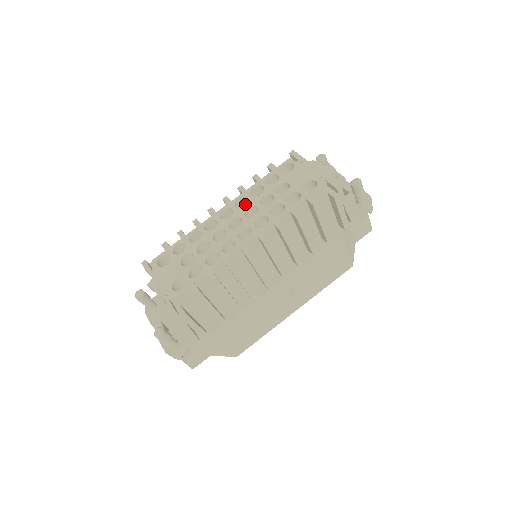
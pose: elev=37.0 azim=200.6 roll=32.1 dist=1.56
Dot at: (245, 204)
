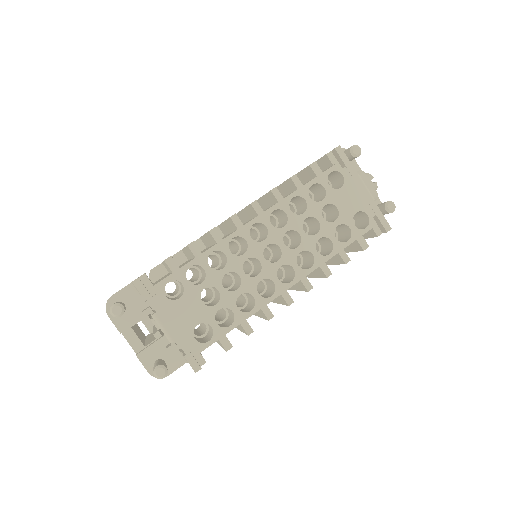
Dot at: (273, 211)
